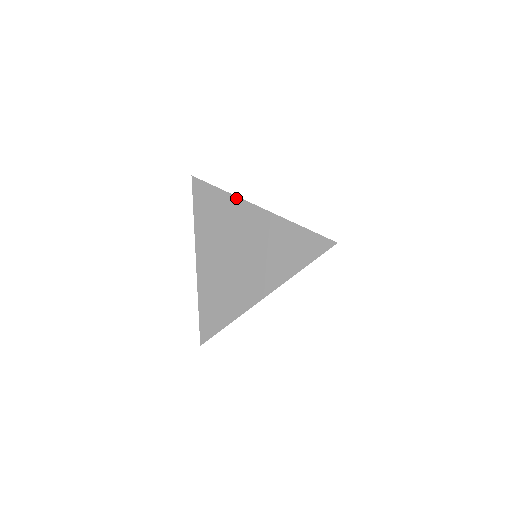
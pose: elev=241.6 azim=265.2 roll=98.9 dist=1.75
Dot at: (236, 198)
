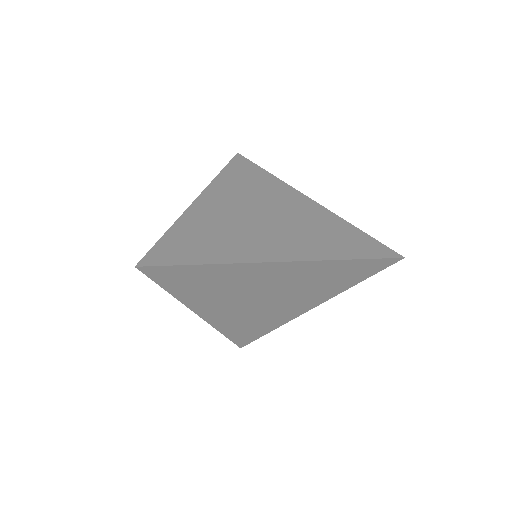
Dot at: (285, 184)
